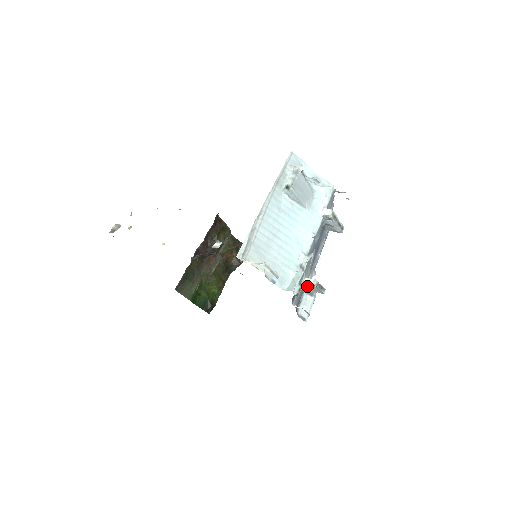
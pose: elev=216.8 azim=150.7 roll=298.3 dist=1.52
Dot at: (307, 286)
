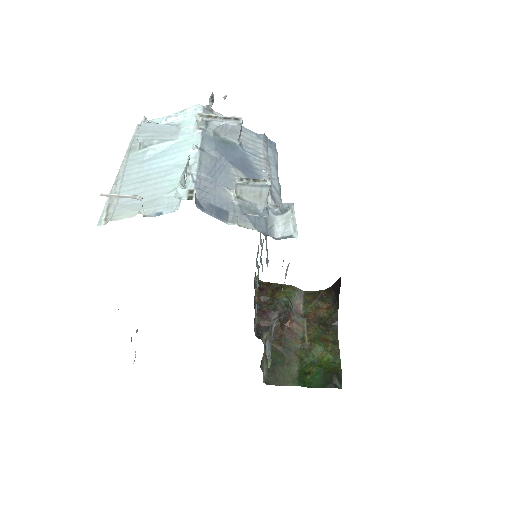
Dot at: (250, 200)
